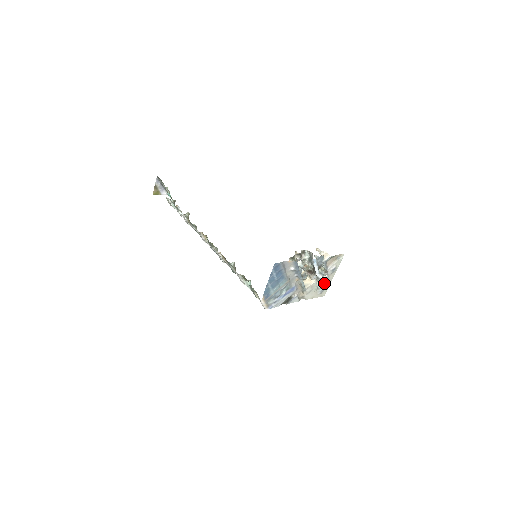
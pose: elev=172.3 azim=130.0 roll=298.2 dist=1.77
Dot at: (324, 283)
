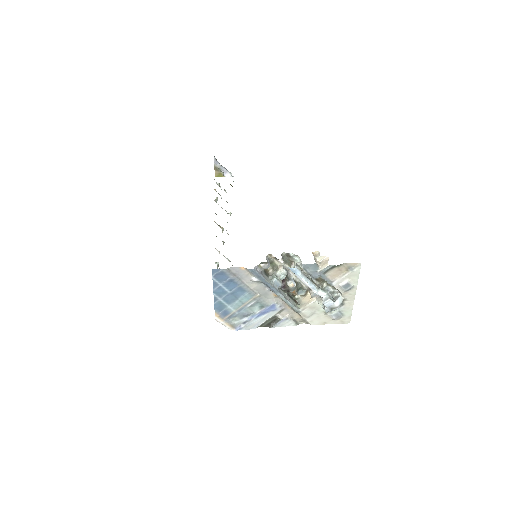
Dot at: (327, 304)
